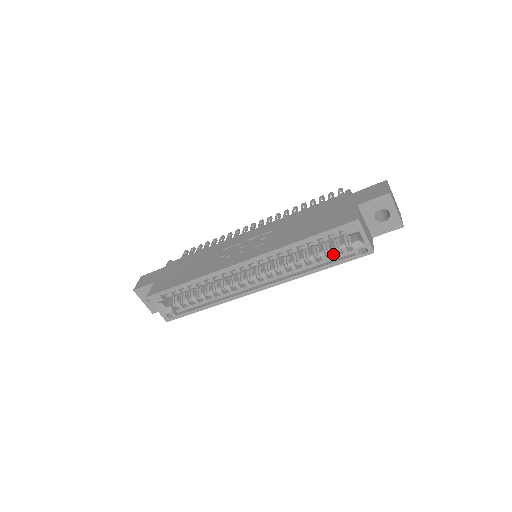
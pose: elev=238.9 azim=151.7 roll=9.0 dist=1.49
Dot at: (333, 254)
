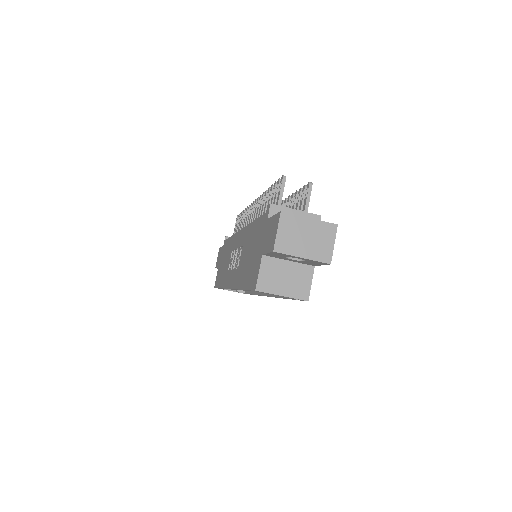
Dot at: occluded
